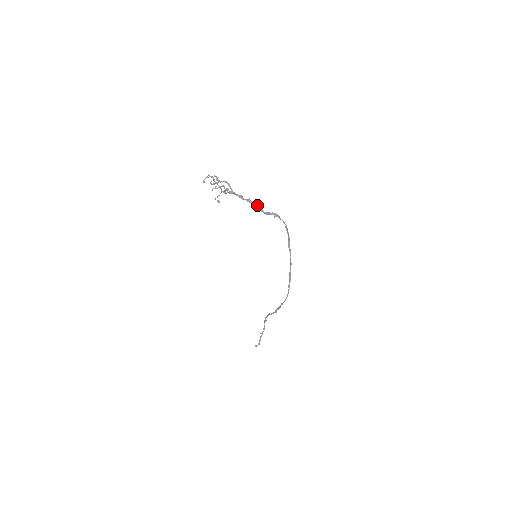
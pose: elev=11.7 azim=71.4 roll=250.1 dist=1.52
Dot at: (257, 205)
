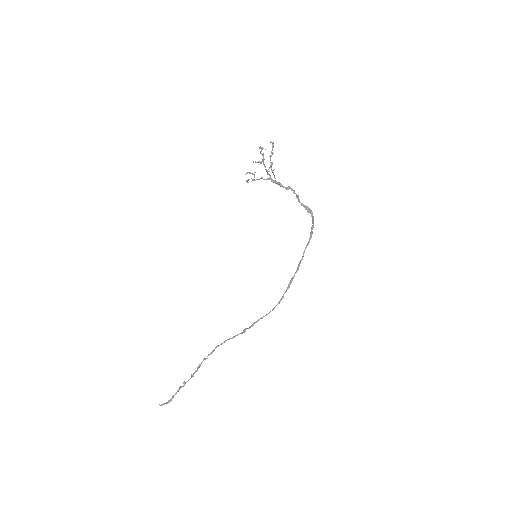
Dot at: (296, 194)
